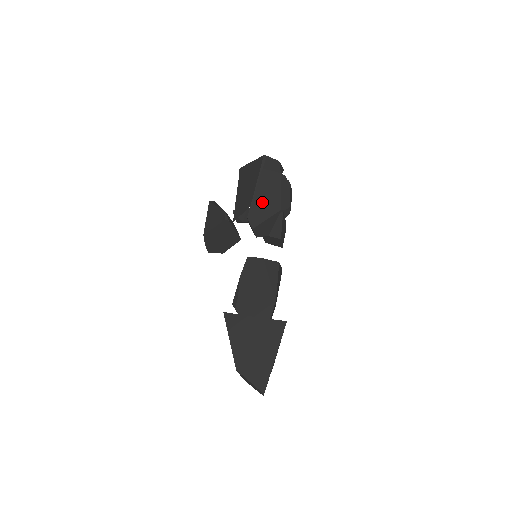
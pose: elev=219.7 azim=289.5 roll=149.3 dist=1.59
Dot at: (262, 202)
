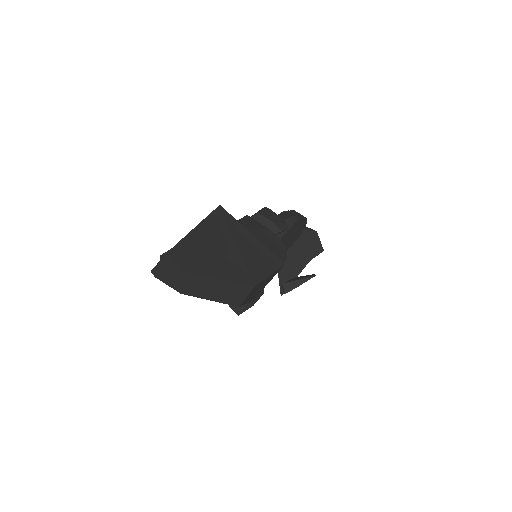
Dot at: occluded
